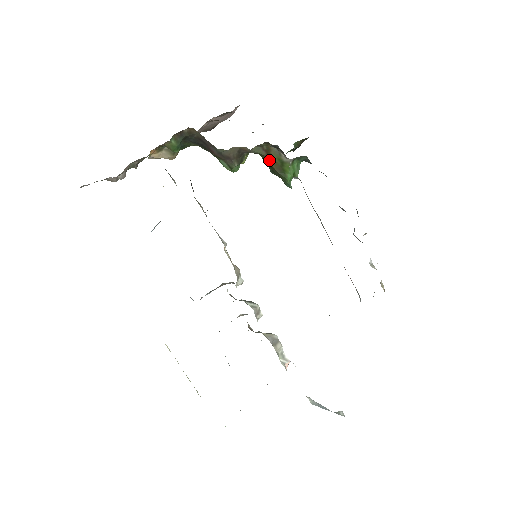
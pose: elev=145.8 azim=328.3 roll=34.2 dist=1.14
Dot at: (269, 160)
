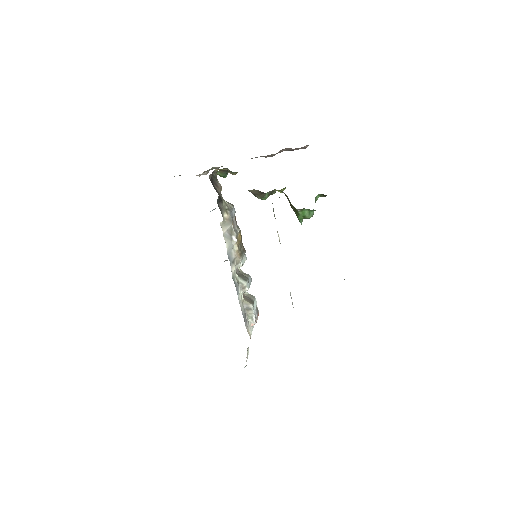
Dot at: occluded
